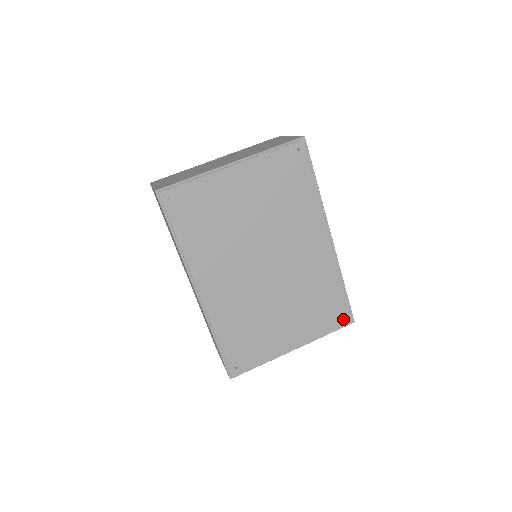
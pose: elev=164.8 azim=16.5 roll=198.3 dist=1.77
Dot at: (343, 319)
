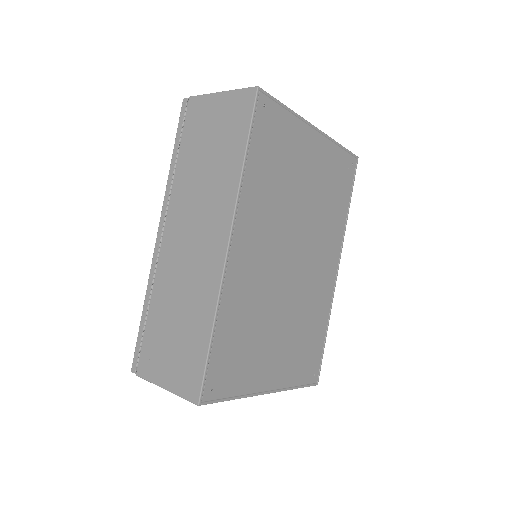
Dot at: (313, 375)
